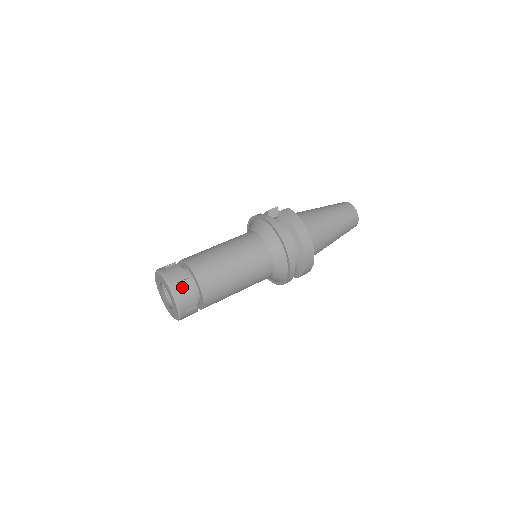
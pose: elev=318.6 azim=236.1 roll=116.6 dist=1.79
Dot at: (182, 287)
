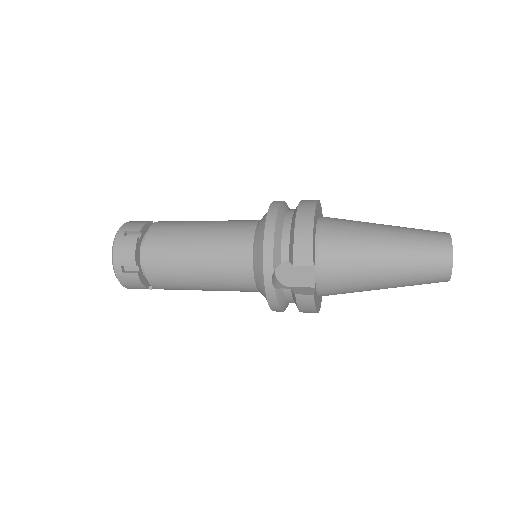
Dot at: occluded
